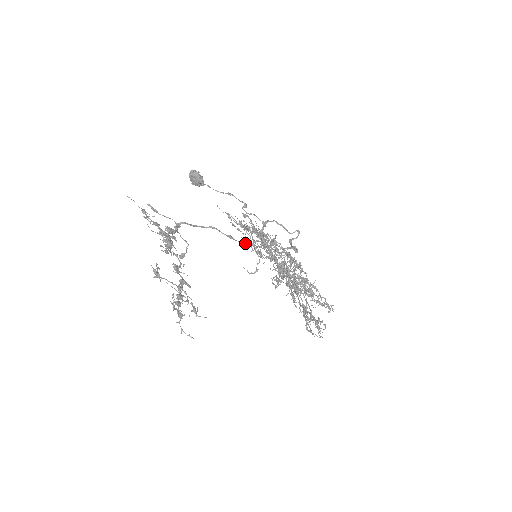
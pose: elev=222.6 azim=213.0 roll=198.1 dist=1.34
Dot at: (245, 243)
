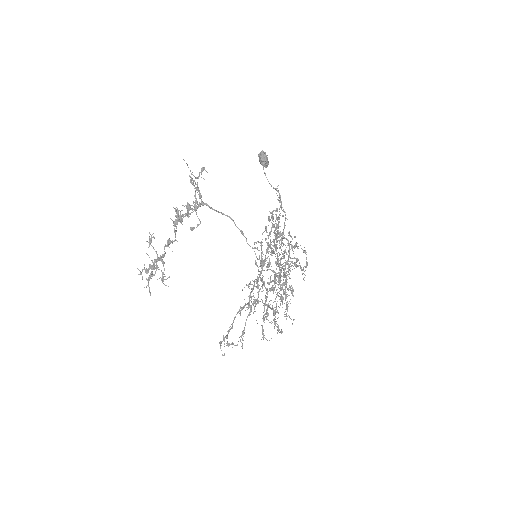
Dot at: (248, 244)
